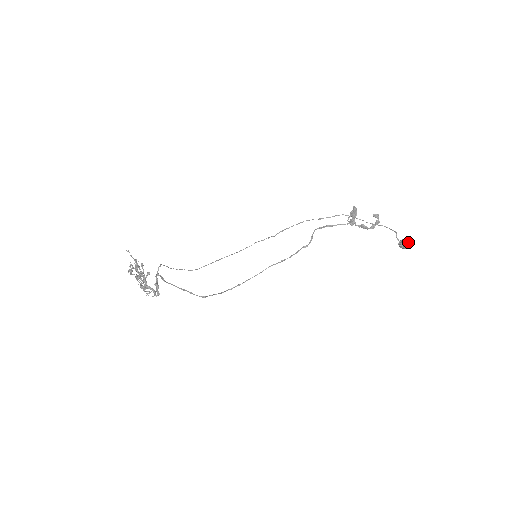
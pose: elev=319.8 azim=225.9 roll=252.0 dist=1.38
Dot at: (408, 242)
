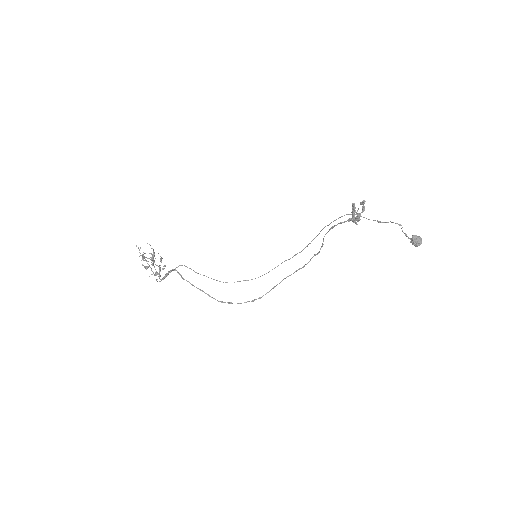
Dot at: (420, 237)
